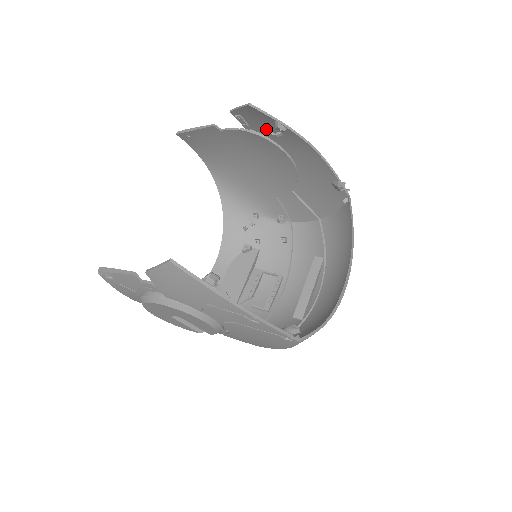
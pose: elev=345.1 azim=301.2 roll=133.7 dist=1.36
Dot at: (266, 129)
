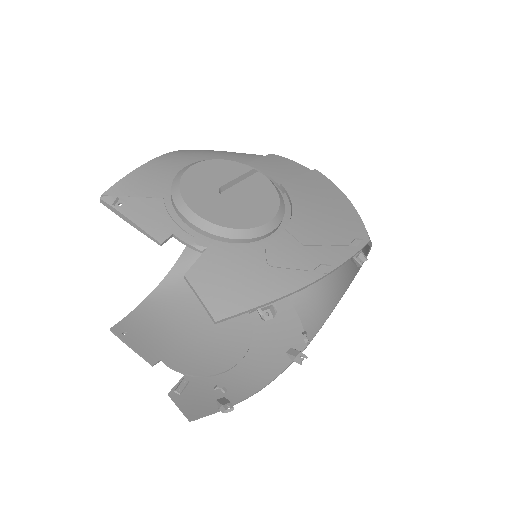
Dot at: (243, 269)
